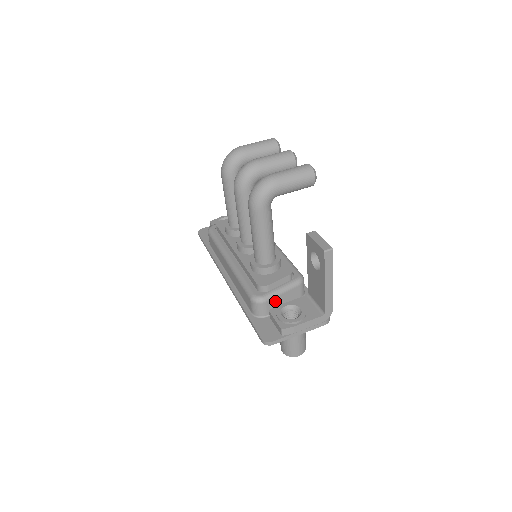
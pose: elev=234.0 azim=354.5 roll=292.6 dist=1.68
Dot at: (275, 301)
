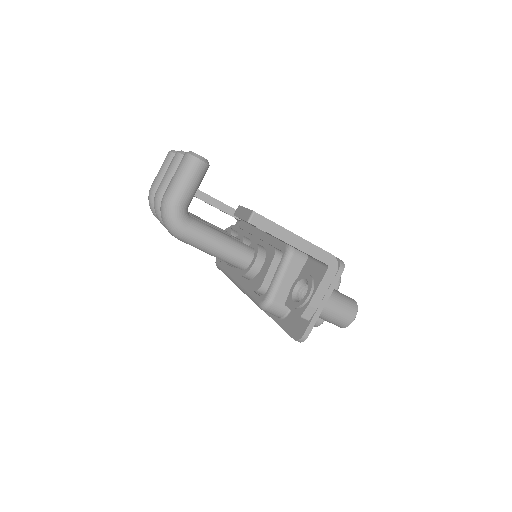
Dot at: (283, 291)
